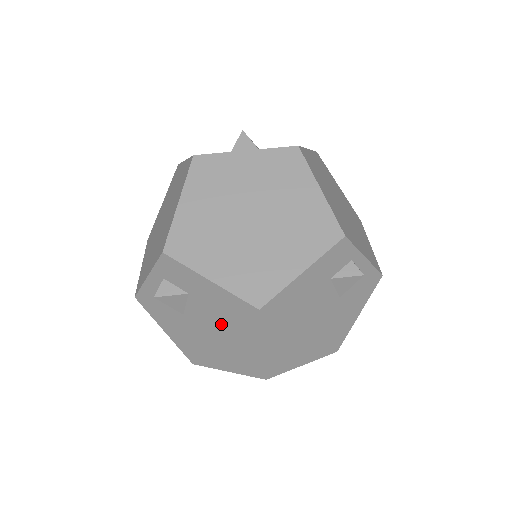
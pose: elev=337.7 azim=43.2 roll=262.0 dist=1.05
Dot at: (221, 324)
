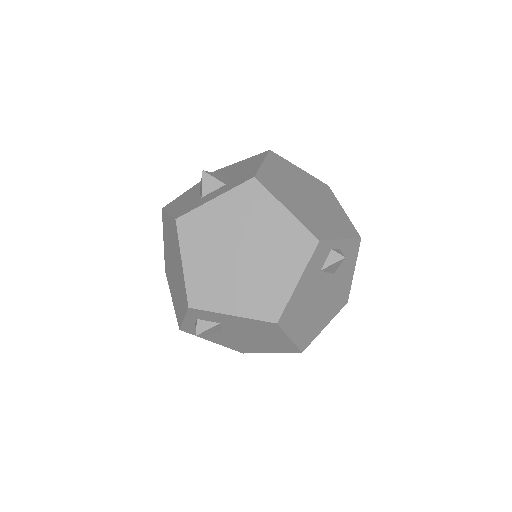
Dot at: (253, 333)
